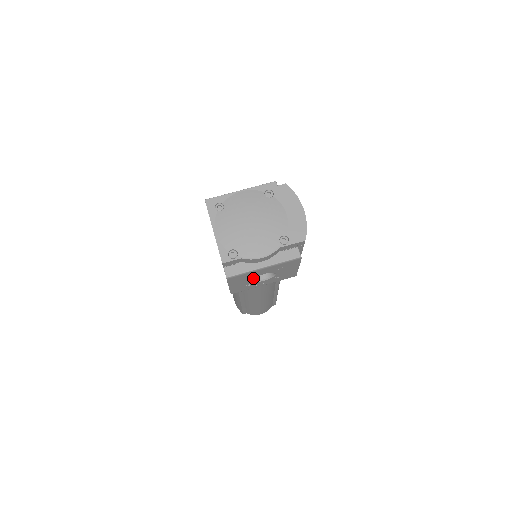
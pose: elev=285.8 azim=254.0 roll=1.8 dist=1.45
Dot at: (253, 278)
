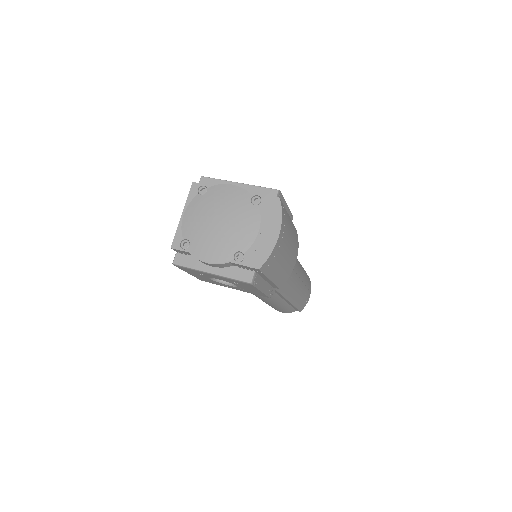
Dot at: occluded
